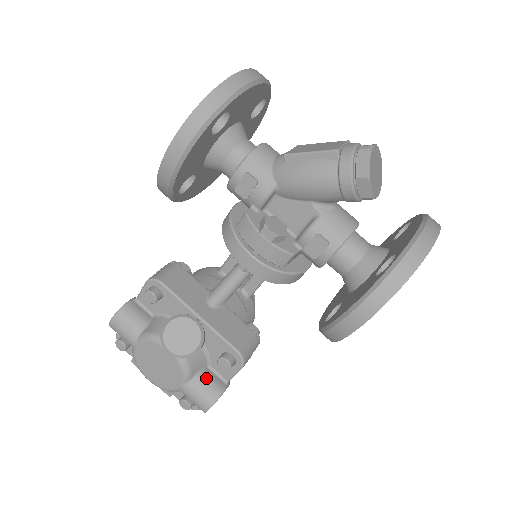
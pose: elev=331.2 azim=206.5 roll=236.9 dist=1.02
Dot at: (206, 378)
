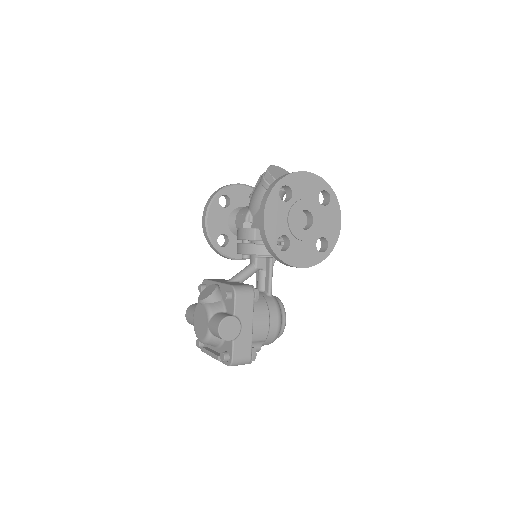
Dot at: (221, 314)
